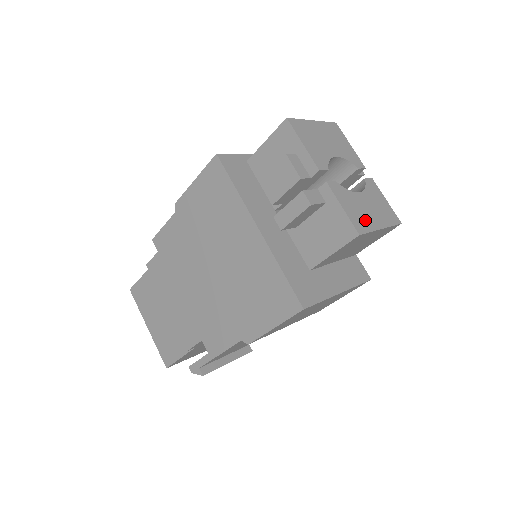
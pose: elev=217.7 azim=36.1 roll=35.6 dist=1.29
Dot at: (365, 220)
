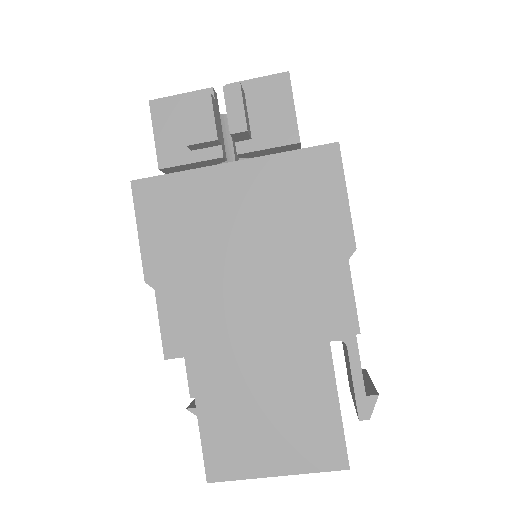
Dot at: occluded
